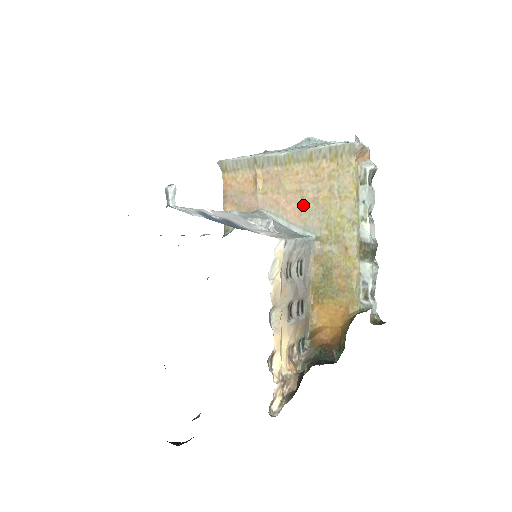
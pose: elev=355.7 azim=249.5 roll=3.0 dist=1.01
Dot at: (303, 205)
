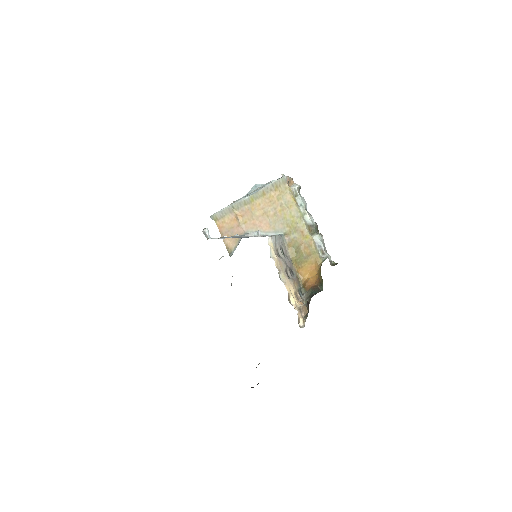
Dot at: (270, 220)
